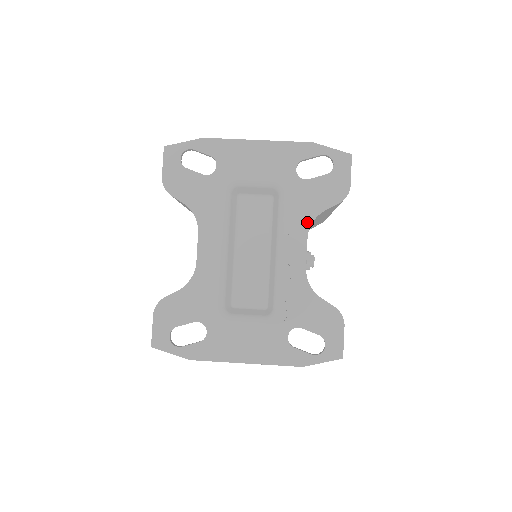
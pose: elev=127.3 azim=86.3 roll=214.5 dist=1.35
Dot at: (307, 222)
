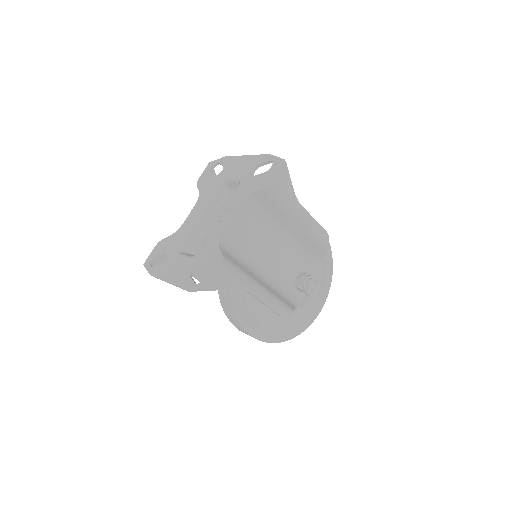
Dot at: (240, 200)
